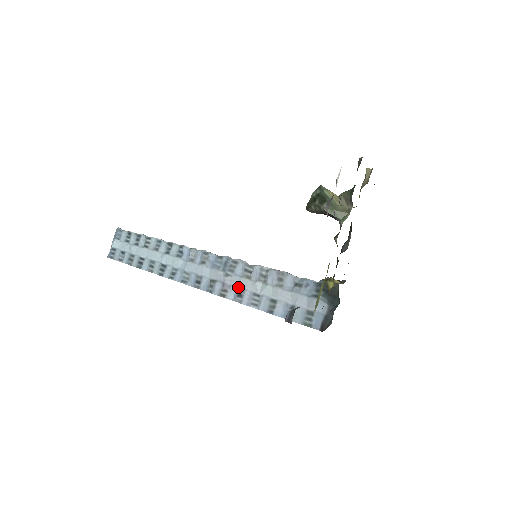
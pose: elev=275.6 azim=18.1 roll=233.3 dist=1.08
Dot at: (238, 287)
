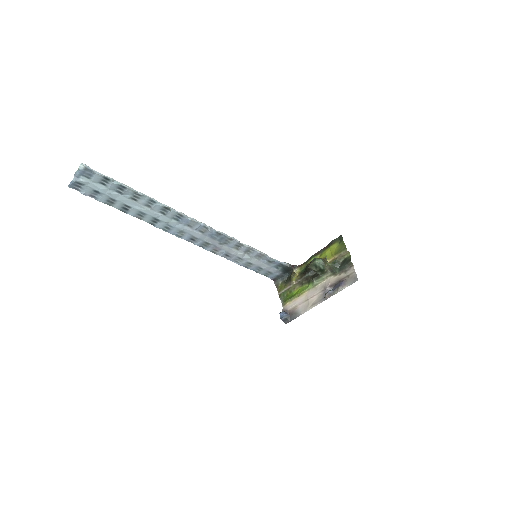
Dot at: (228, 252)
